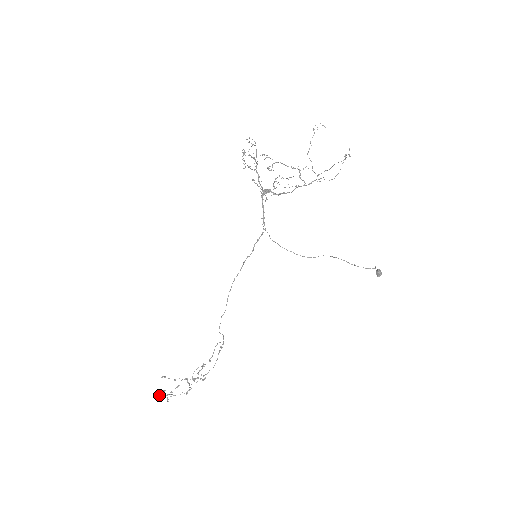
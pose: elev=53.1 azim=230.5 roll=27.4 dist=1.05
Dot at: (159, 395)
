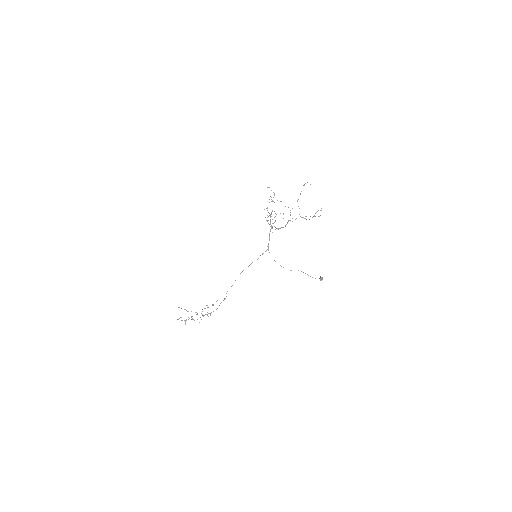
Dot at: occluded
